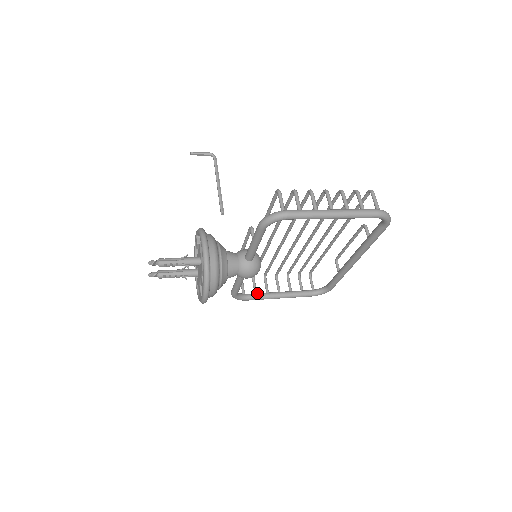
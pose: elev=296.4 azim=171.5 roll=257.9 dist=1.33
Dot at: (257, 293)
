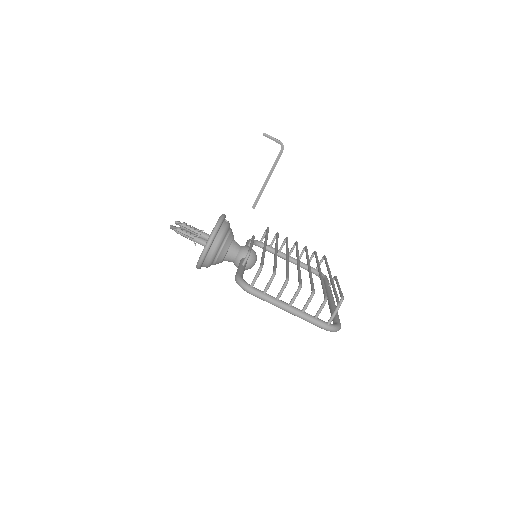
Dot at: (271, 248)
